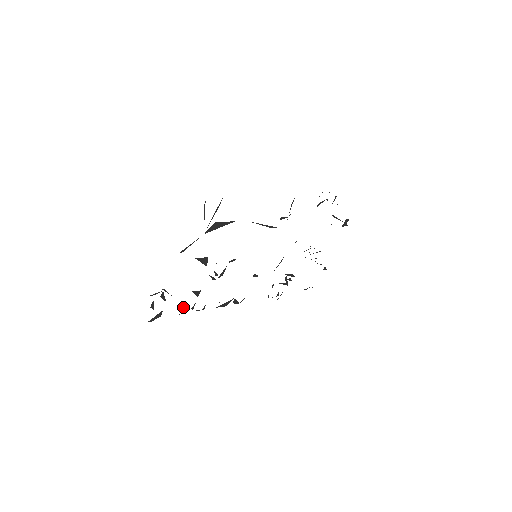
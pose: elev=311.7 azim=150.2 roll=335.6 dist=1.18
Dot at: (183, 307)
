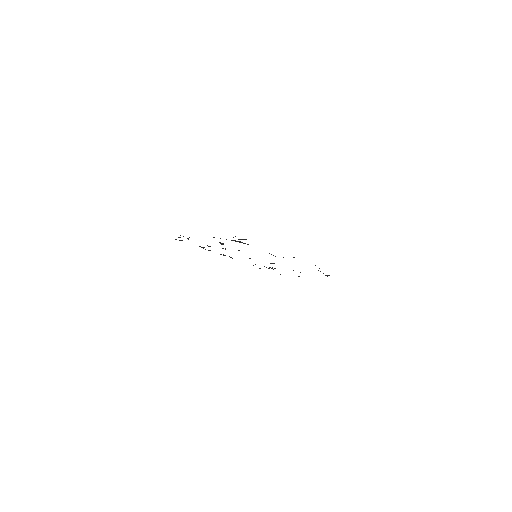
Dot at: occluded
